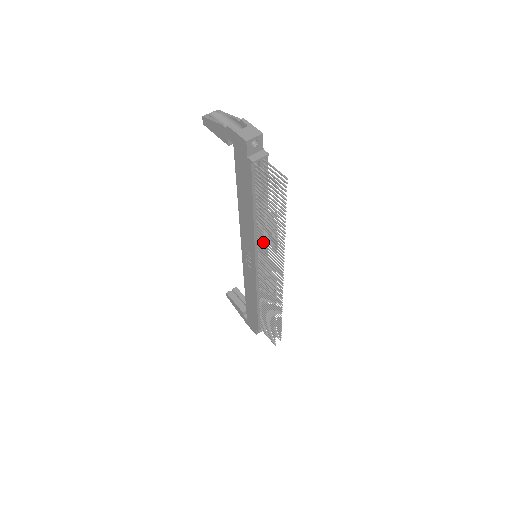
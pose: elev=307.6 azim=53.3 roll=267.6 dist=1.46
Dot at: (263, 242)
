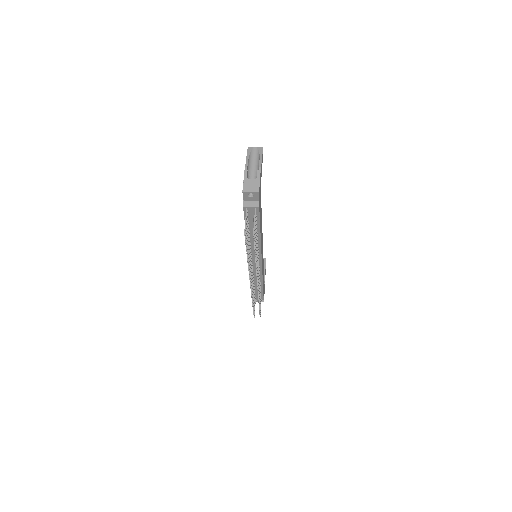
Dot at: occluded
